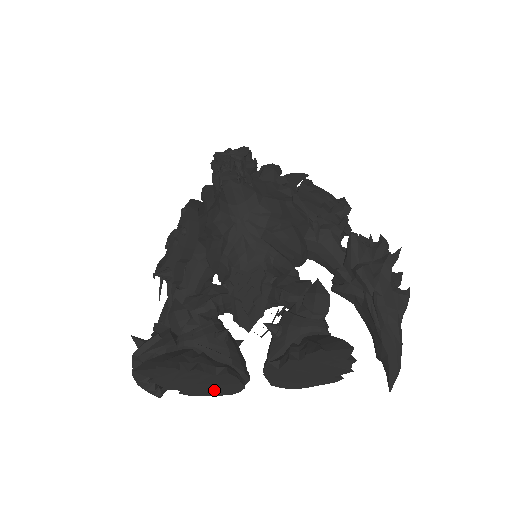
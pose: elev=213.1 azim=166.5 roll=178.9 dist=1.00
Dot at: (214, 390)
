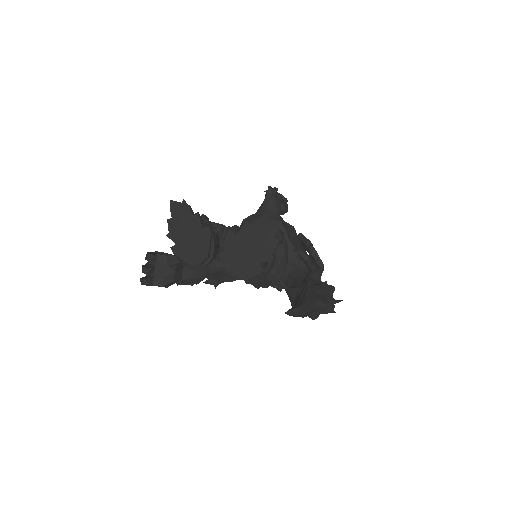
Dot at: (190, 252)
